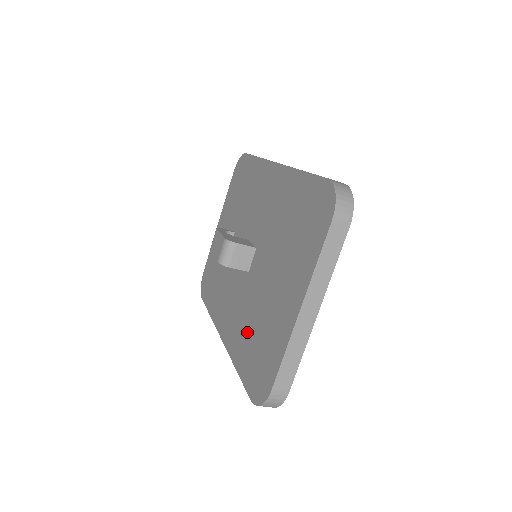
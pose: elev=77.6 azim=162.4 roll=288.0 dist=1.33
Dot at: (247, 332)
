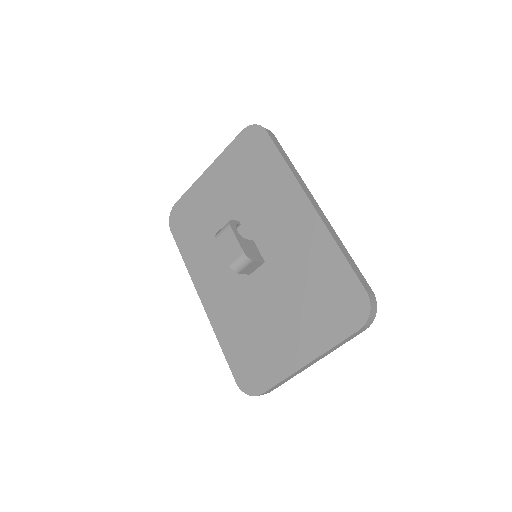
Dot at: (240, 327)
